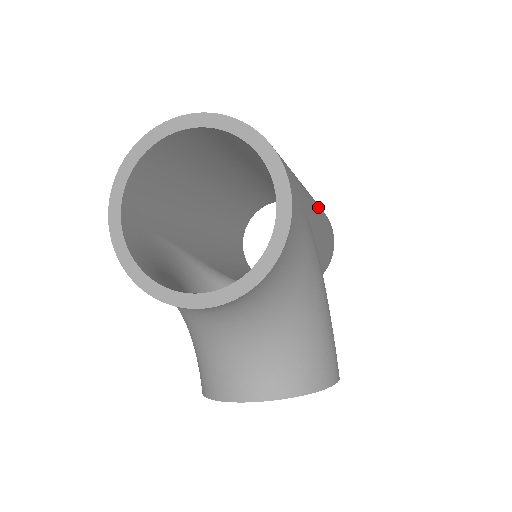
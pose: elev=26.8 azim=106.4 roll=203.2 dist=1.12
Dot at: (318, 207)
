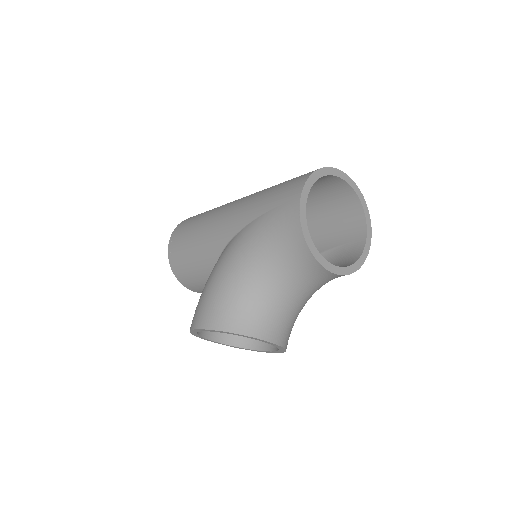
Dot at: occluded
